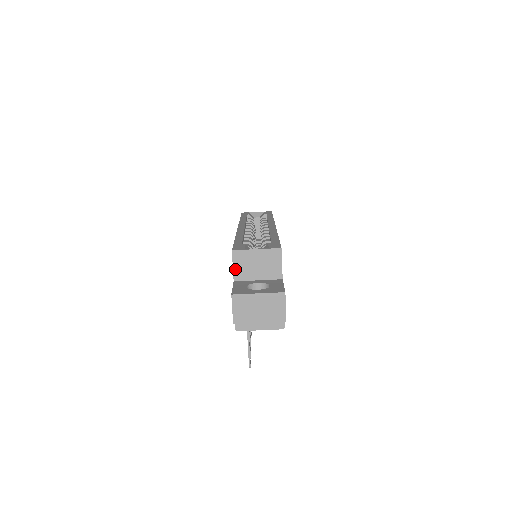
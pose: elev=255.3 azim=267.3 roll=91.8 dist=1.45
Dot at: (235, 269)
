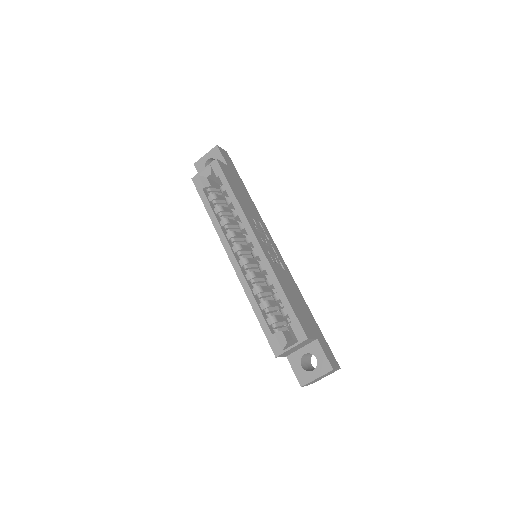
Dot at: (283, 356)
